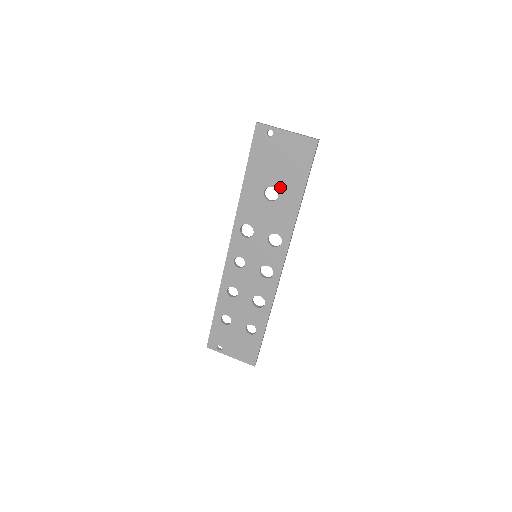
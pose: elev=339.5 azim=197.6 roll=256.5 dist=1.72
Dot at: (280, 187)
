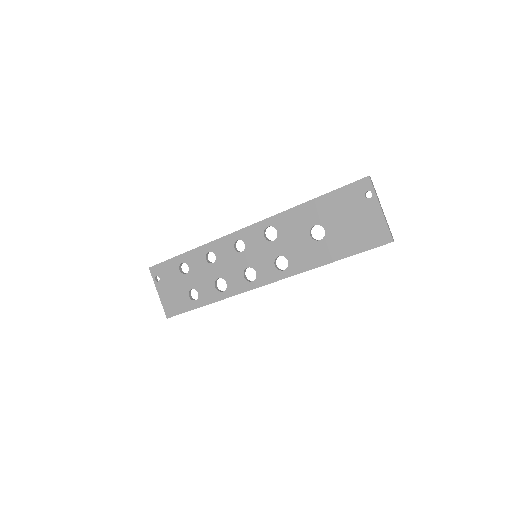
Dot at: (329, 236)
